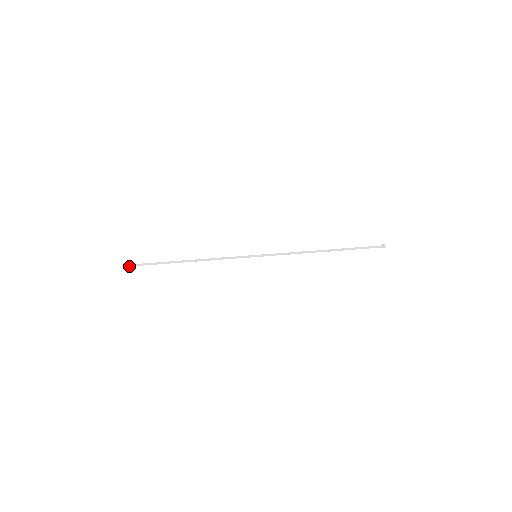
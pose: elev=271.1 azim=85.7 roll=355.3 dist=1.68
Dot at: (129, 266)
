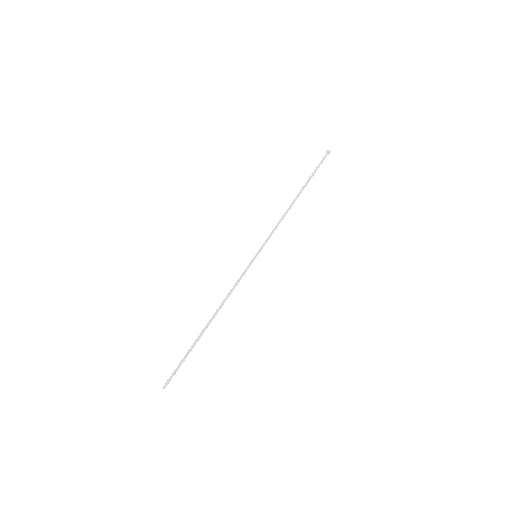
Dot at: occluded
